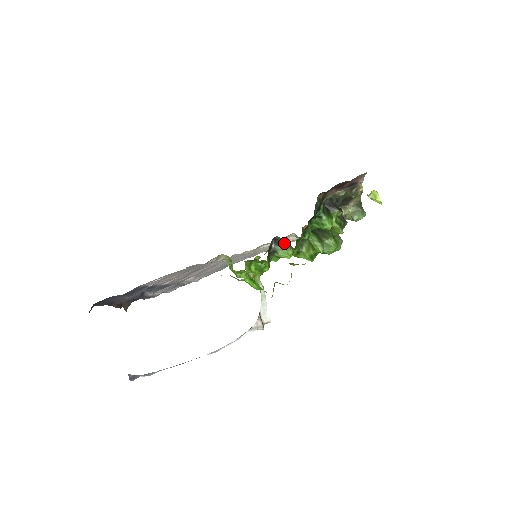
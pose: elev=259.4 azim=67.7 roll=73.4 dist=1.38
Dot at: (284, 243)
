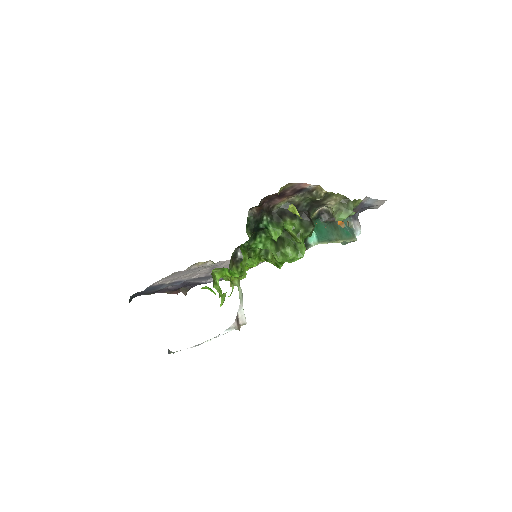
Dot at: occluded
